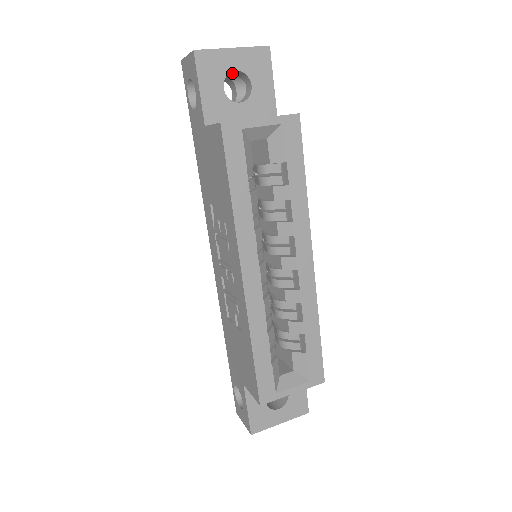
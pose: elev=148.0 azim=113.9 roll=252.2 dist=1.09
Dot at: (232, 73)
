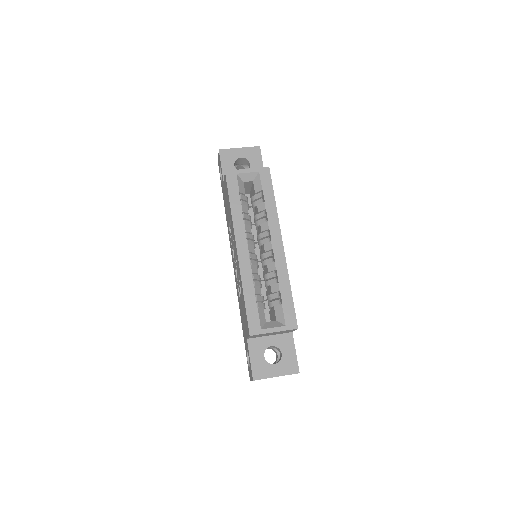
Dot at: (241, 161)
